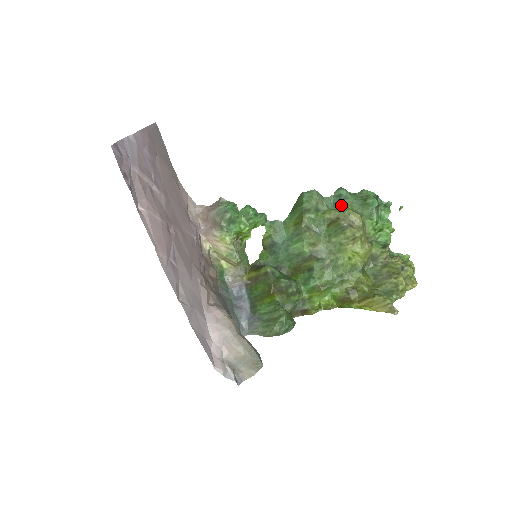
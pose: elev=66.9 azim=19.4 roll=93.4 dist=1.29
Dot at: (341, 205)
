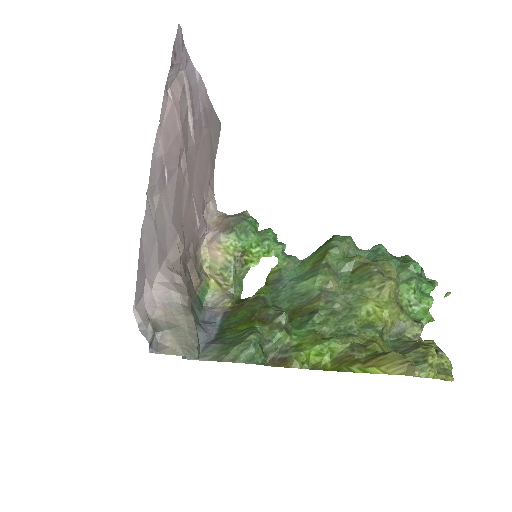
Dot at: (376, 260)
